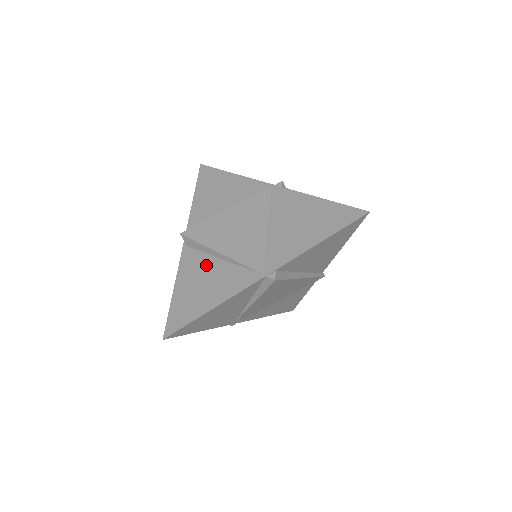
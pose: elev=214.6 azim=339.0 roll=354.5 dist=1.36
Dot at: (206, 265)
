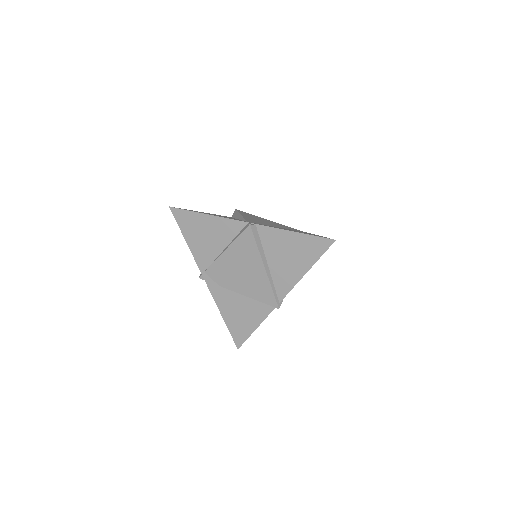
Dot at: (229, 217)
